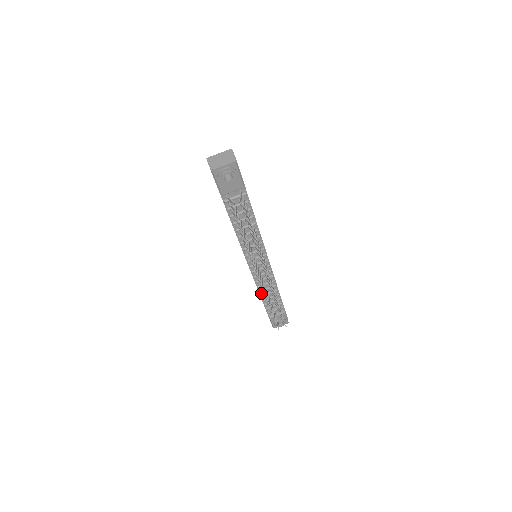
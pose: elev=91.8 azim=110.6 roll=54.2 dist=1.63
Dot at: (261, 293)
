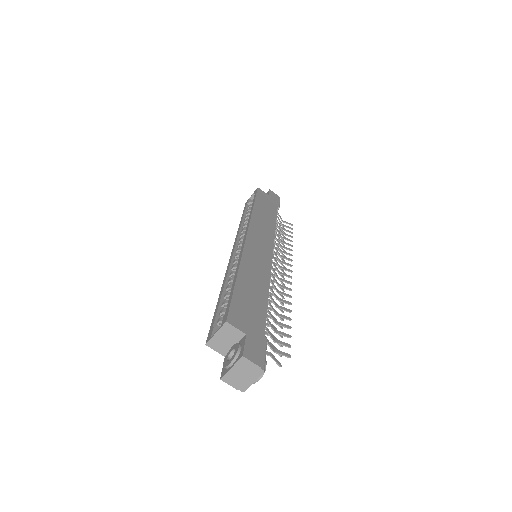
Dot at: occluded
